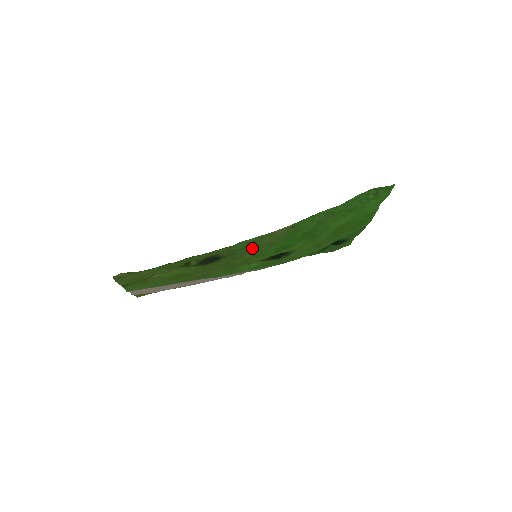
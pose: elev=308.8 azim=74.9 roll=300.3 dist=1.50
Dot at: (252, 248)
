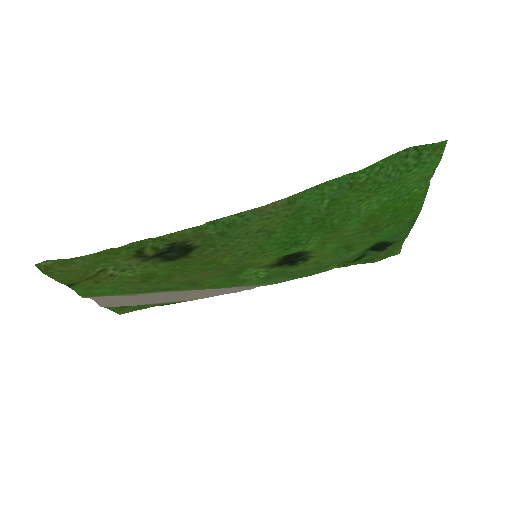
Dot at: (238, 236)
